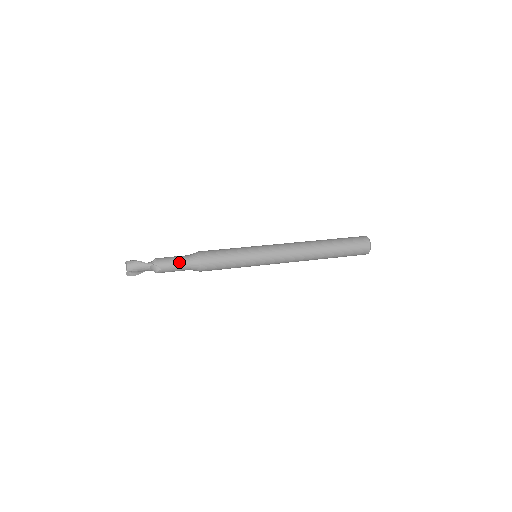
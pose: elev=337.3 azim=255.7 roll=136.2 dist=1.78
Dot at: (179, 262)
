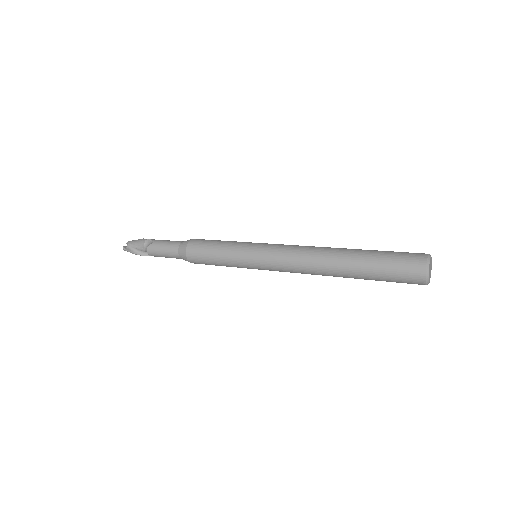
Dot at: (172, 241)
